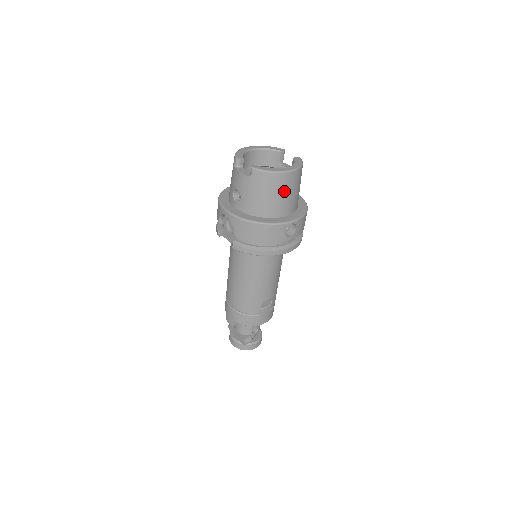
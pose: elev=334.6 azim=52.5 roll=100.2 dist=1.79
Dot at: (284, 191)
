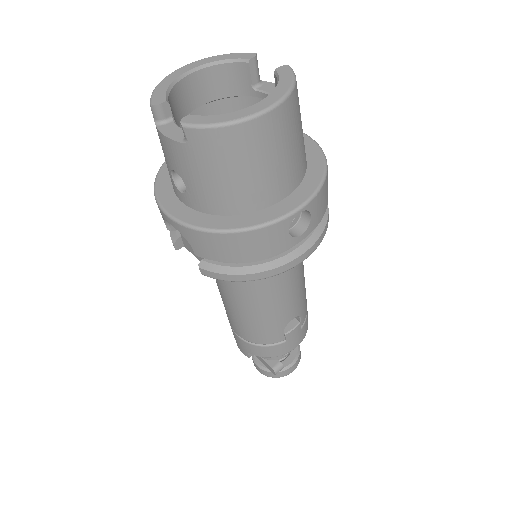
Dot at: (266, 155)
